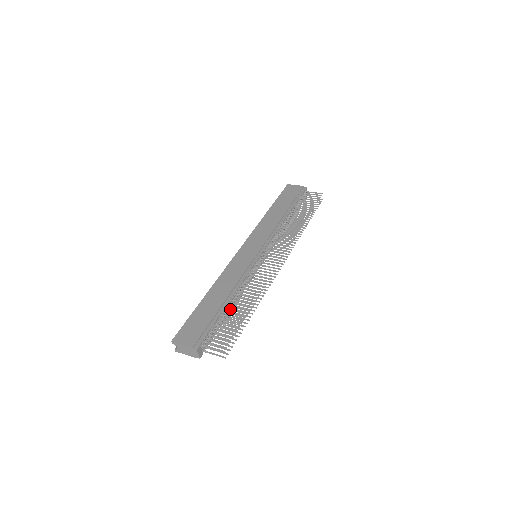
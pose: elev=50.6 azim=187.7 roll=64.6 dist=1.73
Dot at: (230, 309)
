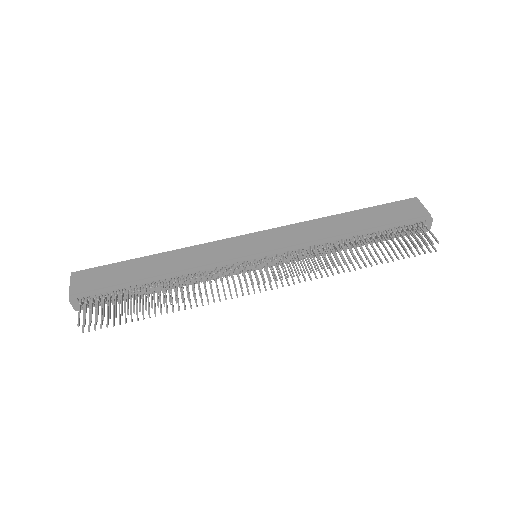
Dot at: (145, 289)
